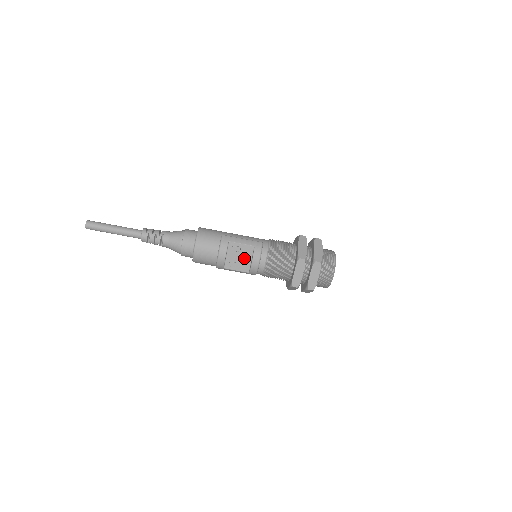
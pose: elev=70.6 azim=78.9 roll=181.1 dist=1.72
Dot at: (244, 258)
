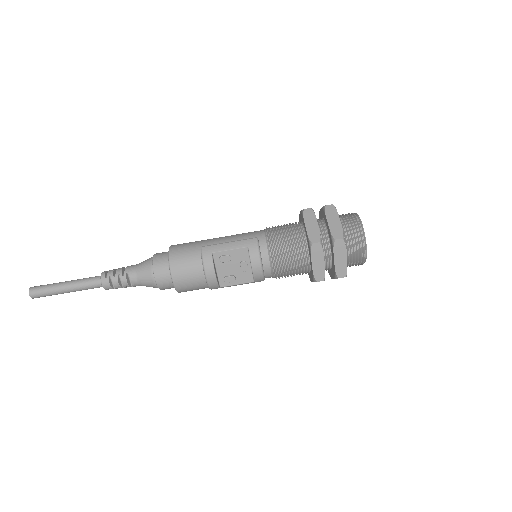
Dot at: (240, 266)
